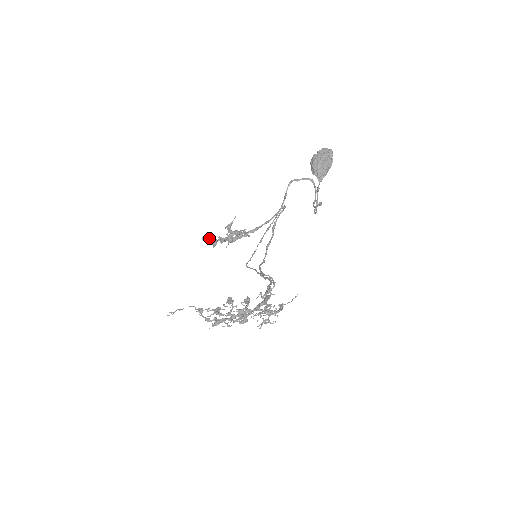
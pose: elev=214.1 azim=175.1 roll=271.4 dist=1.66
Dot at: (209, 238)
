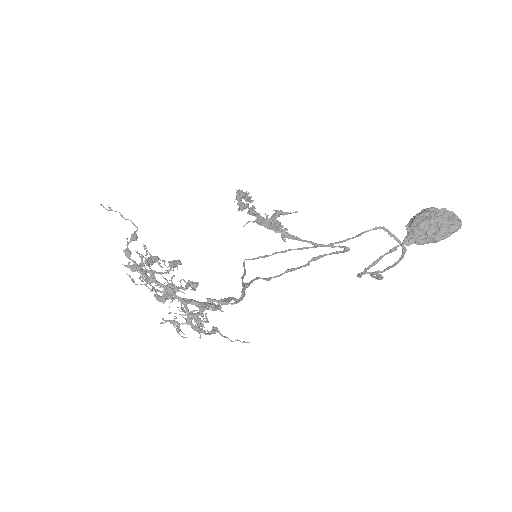
Dot at: (246, 198)
